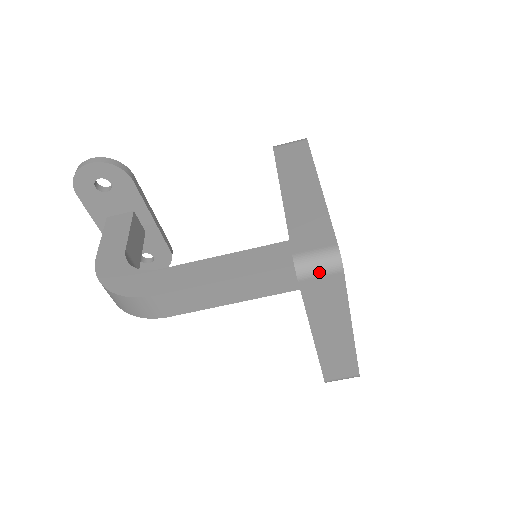
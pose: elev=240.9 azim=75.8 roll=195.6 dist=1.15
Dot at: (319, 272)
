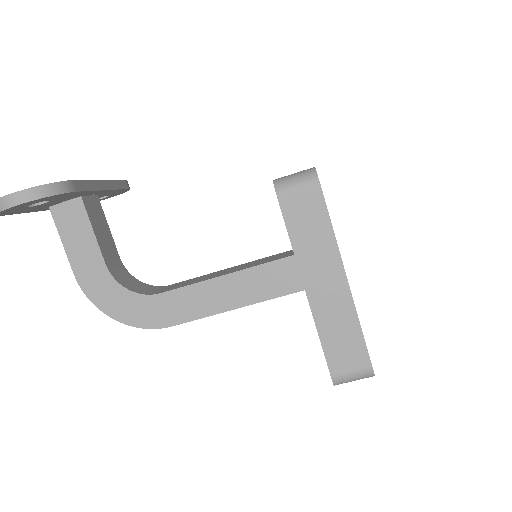
Dot at: occluded
